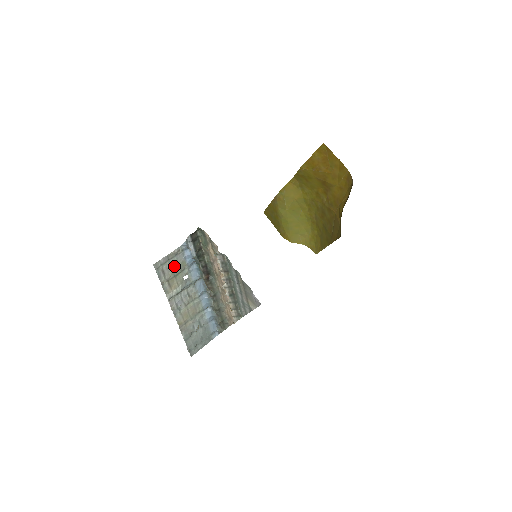
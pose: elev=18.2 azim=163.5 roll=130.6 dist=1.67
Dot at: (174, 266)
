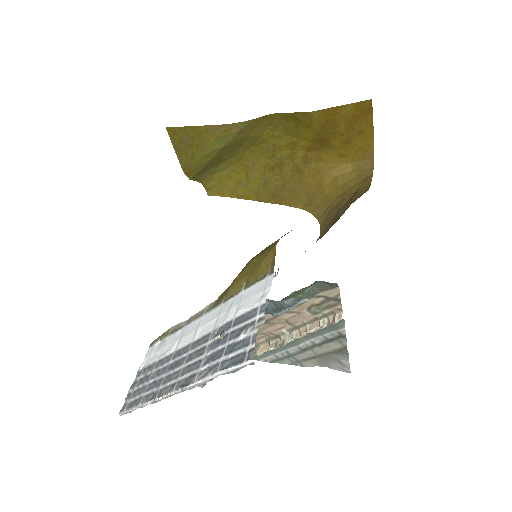
Dot at: (244, 336)
